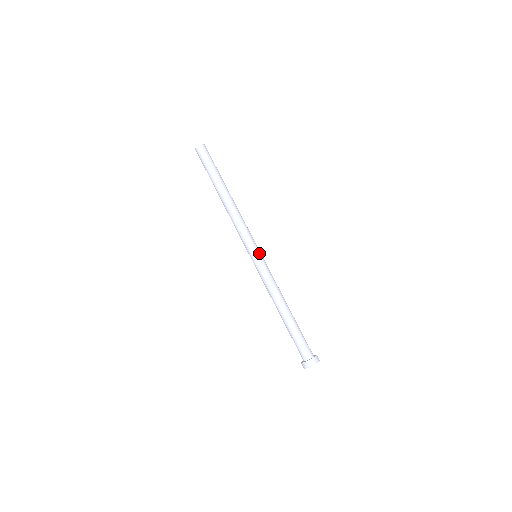
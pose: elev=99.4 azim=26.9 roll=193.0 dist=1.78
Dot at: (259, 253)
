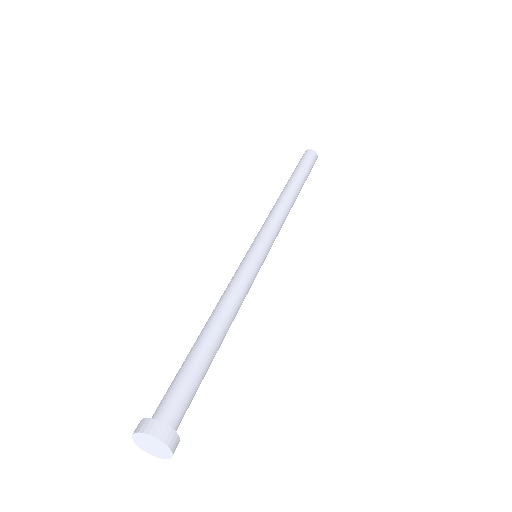
Dot at: (264, 253)
